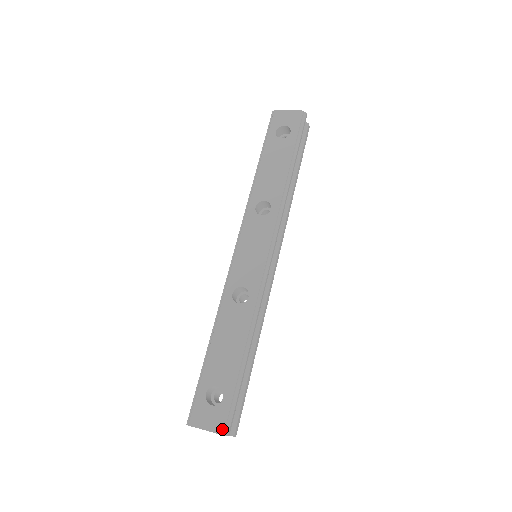
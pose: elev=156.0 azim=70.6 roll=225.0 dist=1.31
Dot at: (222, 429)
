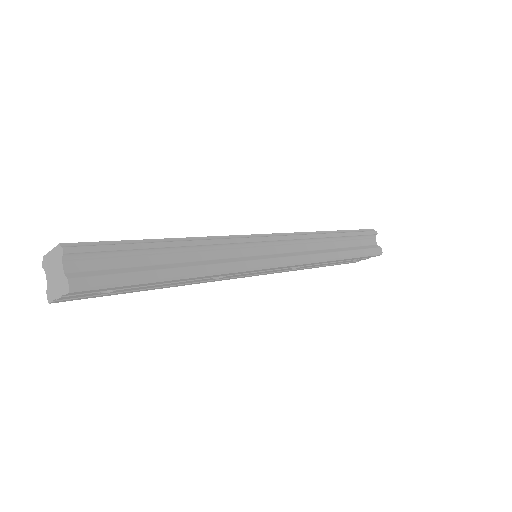
Dot at: (66, 244)
